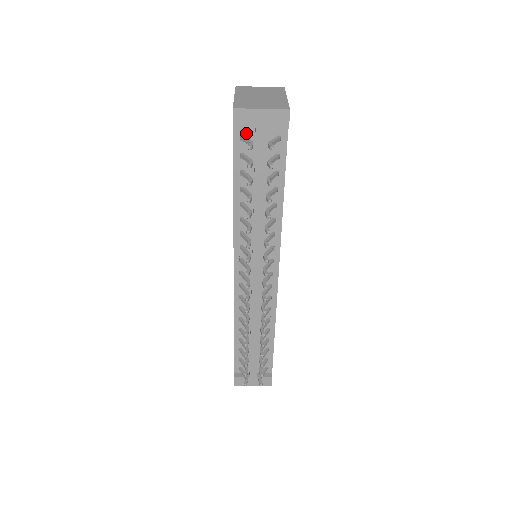
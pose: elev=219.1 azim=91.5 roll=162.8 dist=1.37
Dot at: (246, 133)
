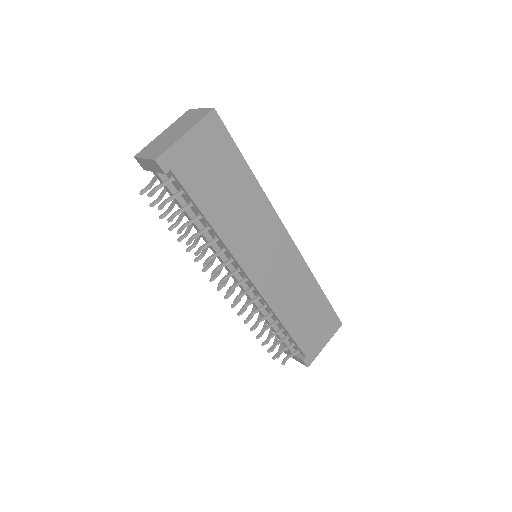
Dot at: occluded
